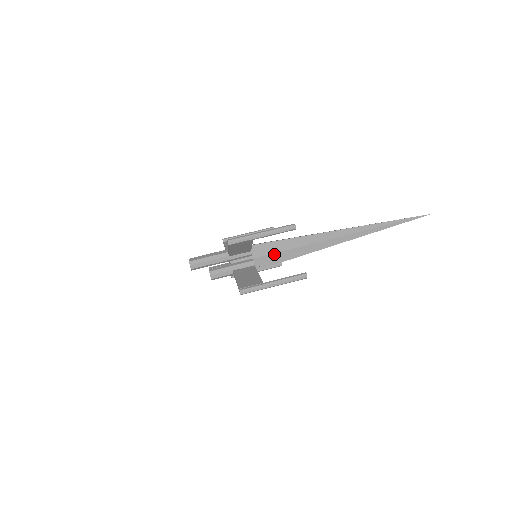
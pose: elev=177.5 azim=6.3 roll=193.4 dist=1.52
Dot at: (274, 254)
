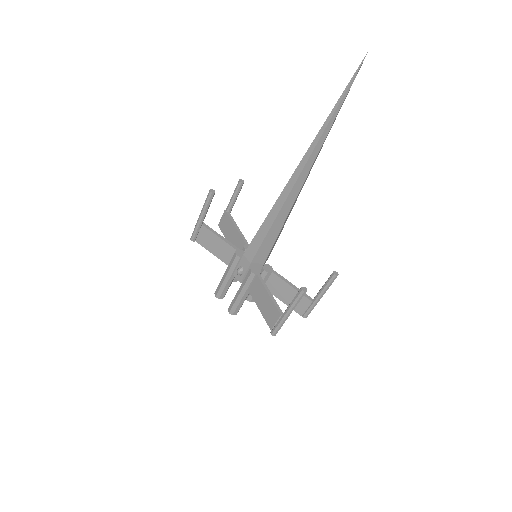
Dot at: (271, 249)
